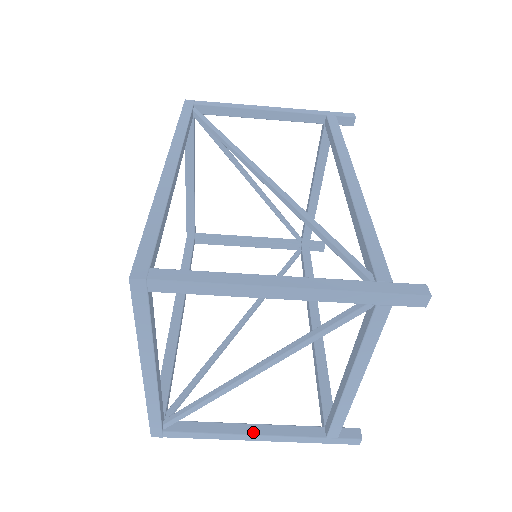
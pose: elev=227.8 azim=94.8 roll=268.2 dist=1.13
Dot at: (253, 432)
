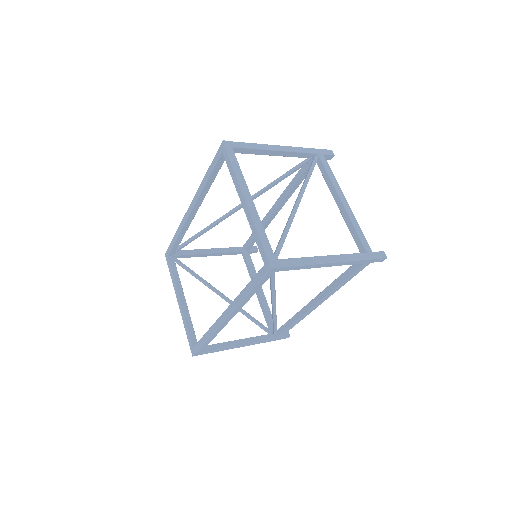
Dot at: occluded
